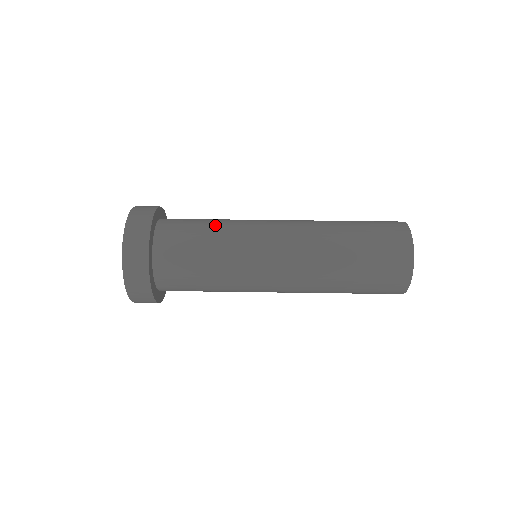
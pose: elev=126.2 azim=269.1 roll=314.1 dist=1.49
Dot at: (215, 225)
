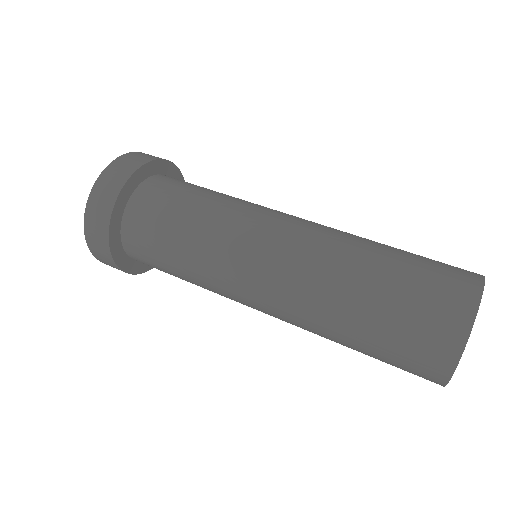
Dot at: (215, 195)
